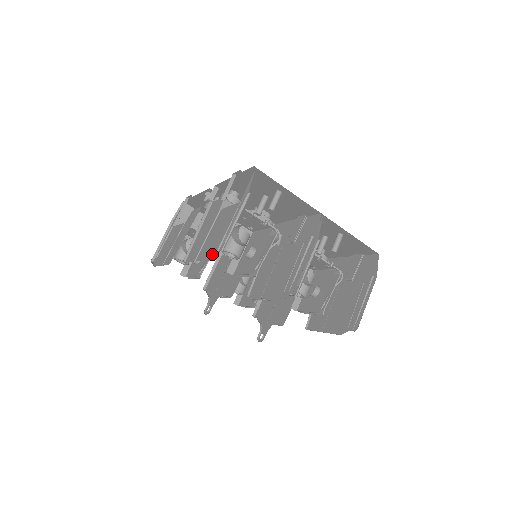
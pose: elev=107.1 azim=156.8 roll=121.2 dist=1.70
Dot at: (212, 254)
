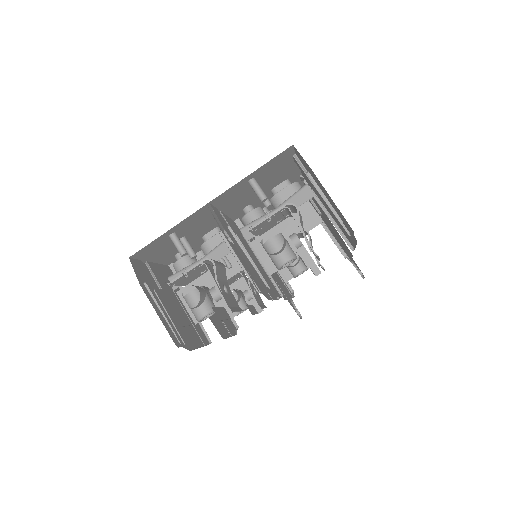
Dot at: occluded
